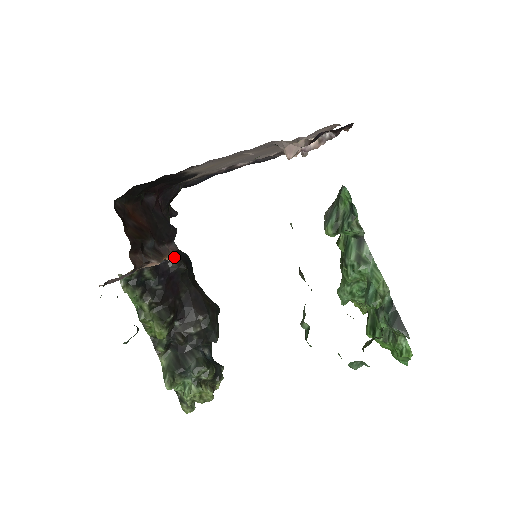
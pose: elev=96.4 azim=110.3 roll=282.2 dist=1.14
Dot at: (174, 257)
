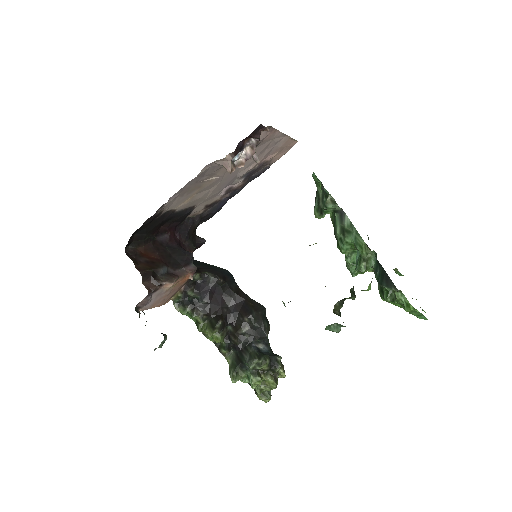
Dot at: (210, 275)
